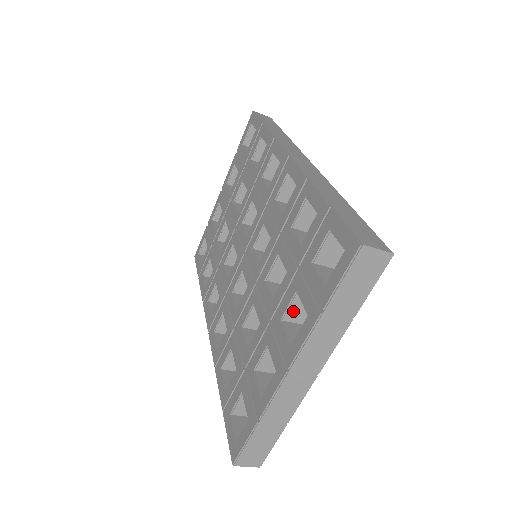
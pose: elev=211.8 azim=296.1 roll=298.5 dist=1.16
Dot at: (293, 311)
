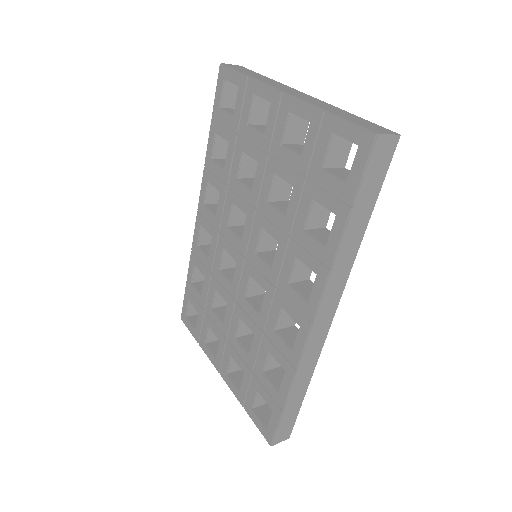
Dot at: occluded
